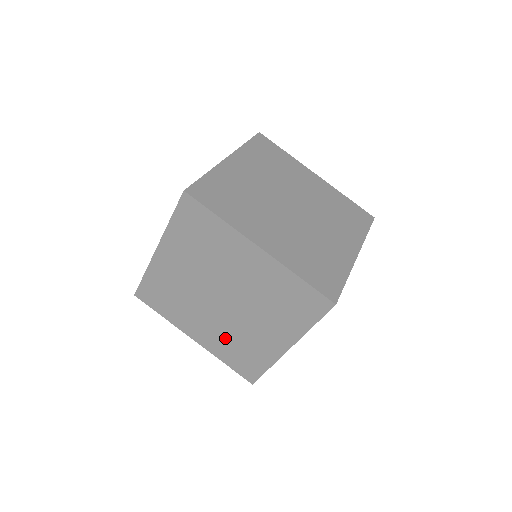
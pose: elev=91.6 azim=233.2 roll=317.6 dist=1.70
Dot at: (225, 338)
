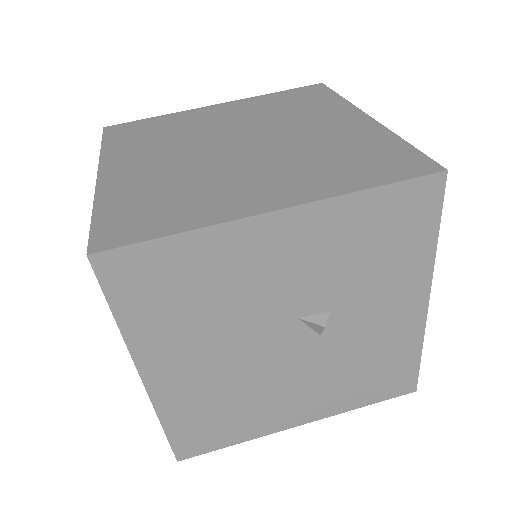
Dot at: (164, 180)
